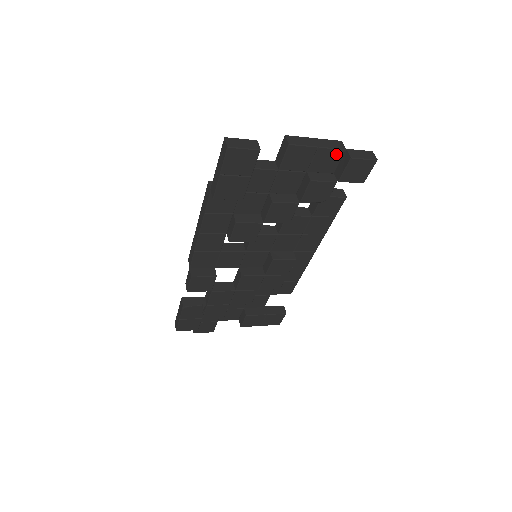
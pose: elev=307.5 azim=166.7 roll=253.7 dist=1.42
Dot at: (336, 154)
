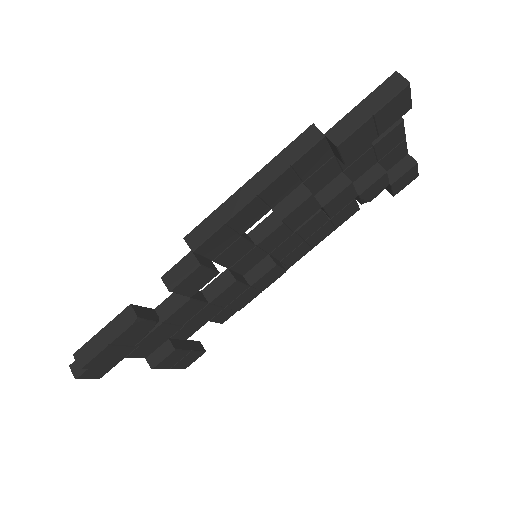
Dot at: (402, 154)
